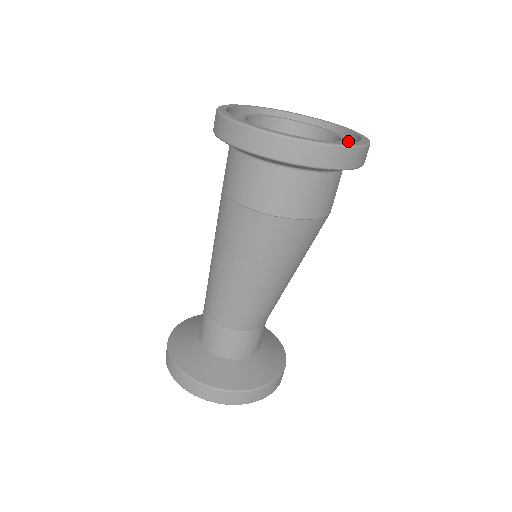
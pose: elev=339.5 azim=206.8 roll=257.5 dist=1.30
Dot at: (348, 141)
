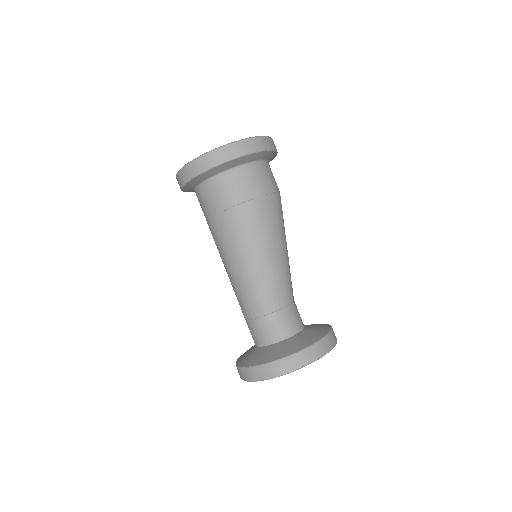
Dot at: occluded
